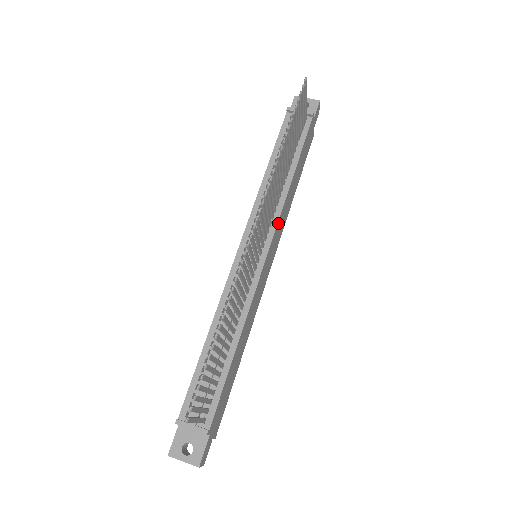
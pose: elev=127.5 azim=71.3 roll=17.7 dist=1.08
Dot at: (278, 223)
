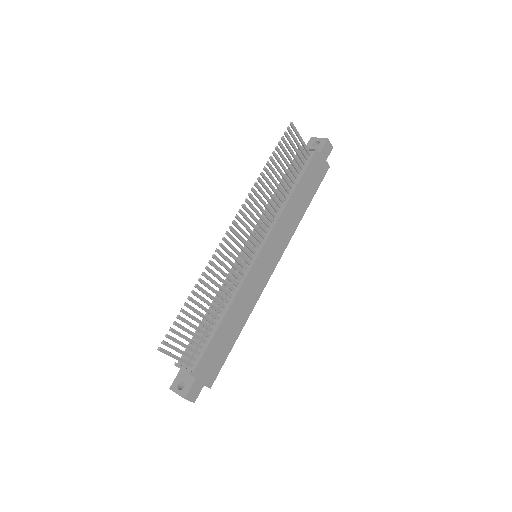
Dot at: (274, 231)
